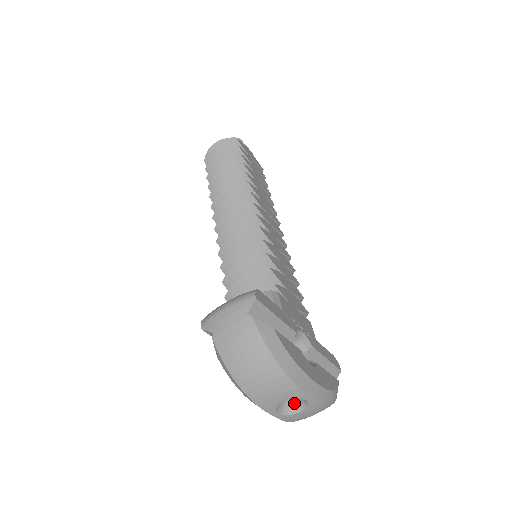
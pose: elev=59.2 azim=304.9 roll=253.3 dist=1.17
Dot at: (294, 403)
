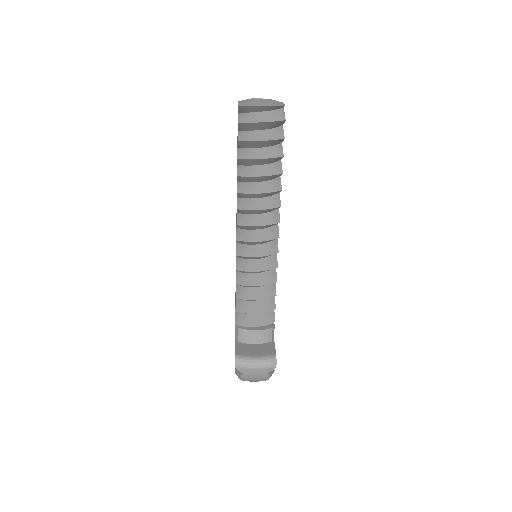
Dot at: occluded
